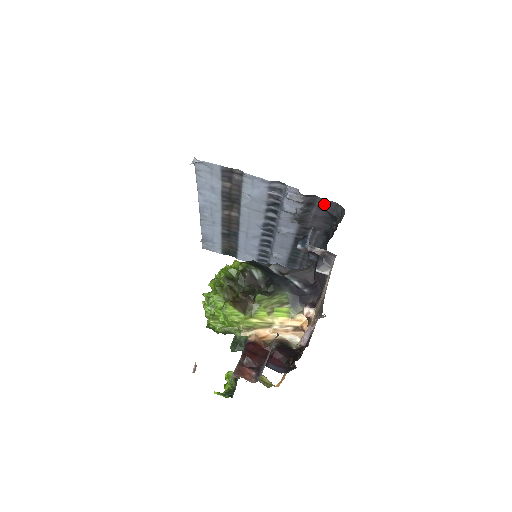
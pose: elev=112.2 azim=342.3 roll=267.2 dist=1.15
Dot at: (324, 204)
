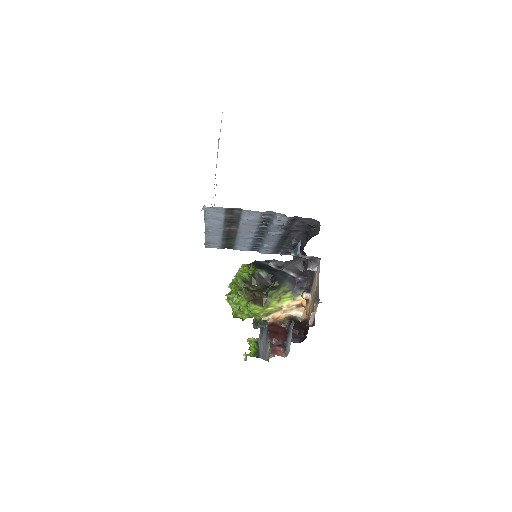
Dot at: (304, 220)
